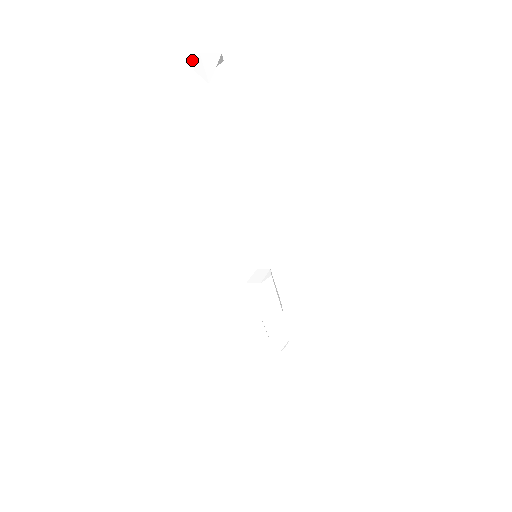
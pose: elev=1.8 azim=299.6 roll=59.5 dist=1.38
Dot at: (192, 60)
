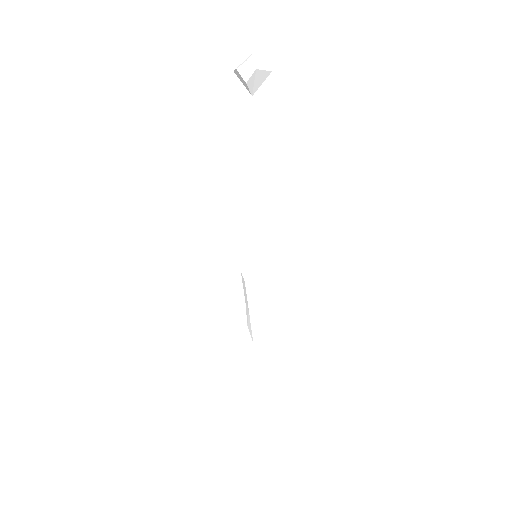
Dot at: (247, 74)
